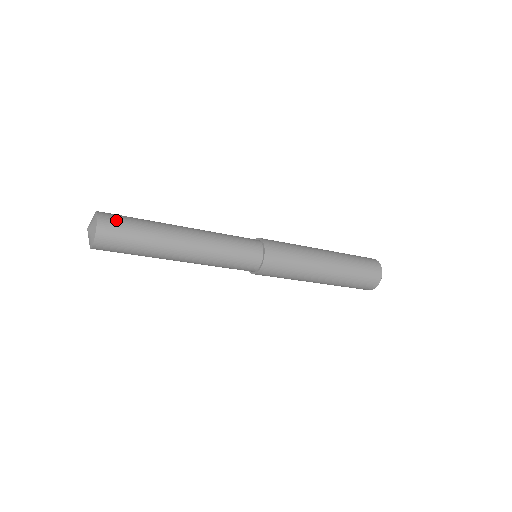
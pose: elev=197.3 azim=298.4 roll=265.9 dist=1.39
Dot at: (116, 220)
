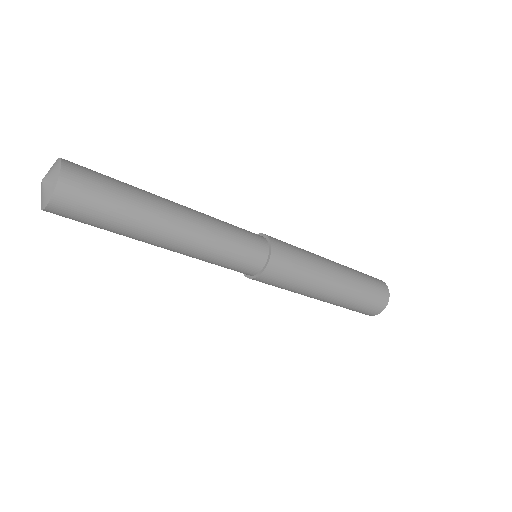
Dot at: occluded
